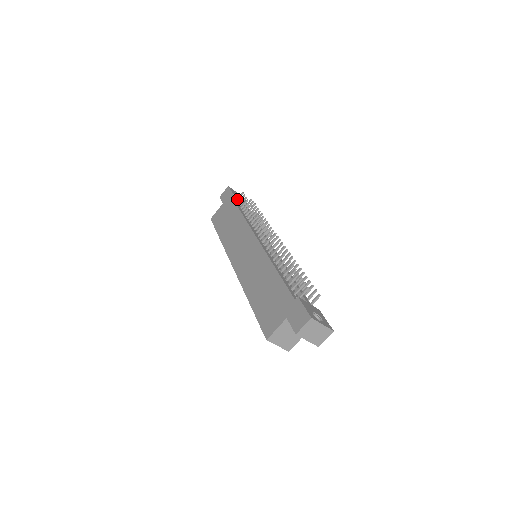
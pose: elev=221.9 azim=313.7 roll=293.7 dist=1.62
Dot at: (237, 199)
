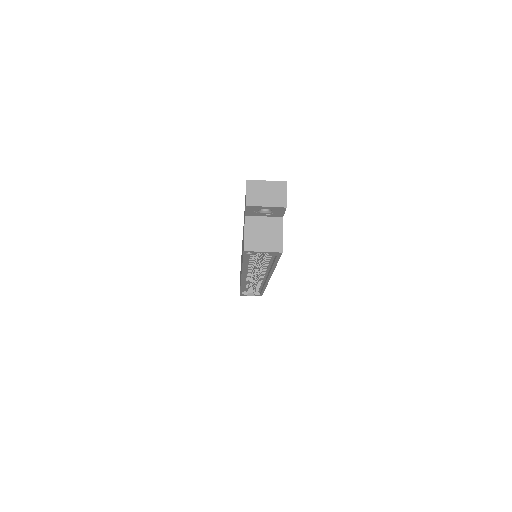
Dot at: occluded
